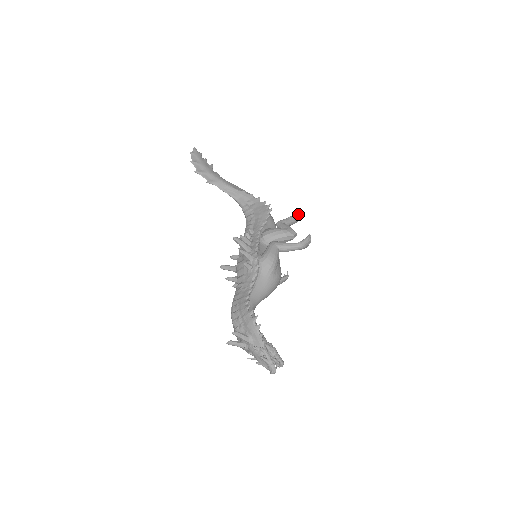
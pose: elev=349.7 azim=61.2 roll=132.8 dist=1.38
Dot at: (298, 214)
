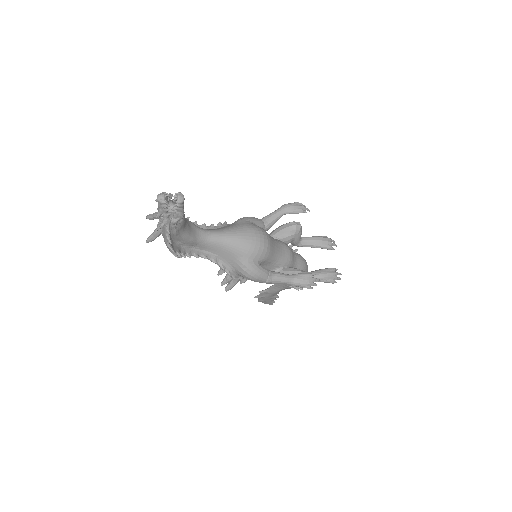
Dot at: (323, 236)
